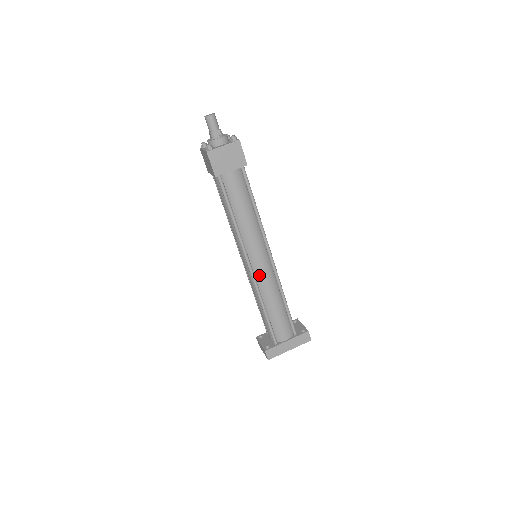
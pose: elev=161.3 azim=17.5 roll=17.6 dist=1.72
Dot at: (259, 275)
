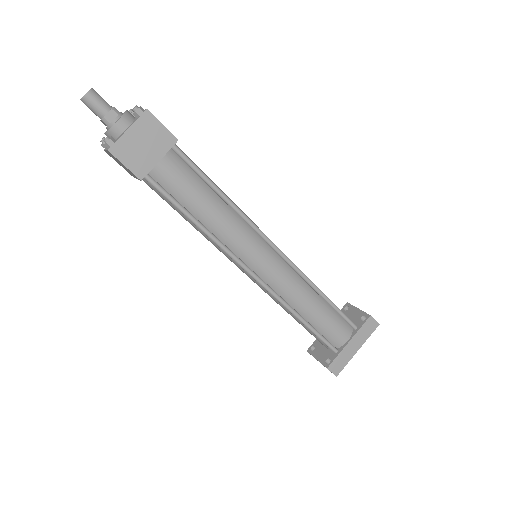
Dot at: (272, 280)
